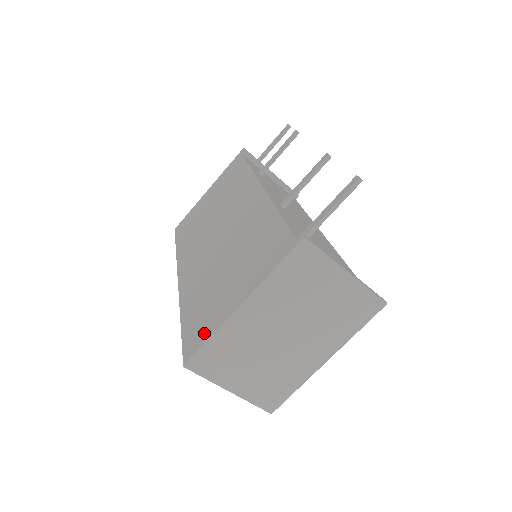
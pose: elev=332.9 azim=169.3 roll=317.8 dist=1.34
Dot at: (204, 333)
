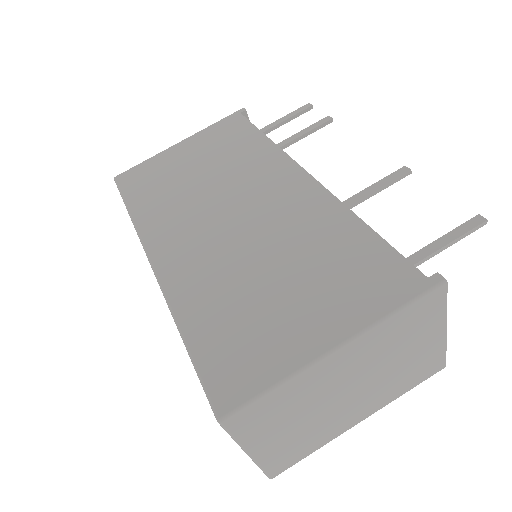
Dot at: (257, 374)
